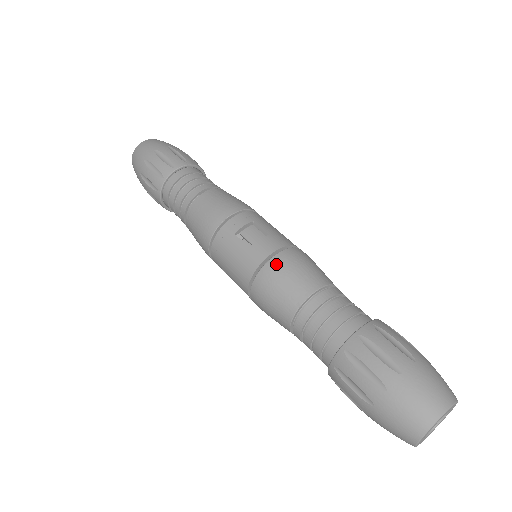
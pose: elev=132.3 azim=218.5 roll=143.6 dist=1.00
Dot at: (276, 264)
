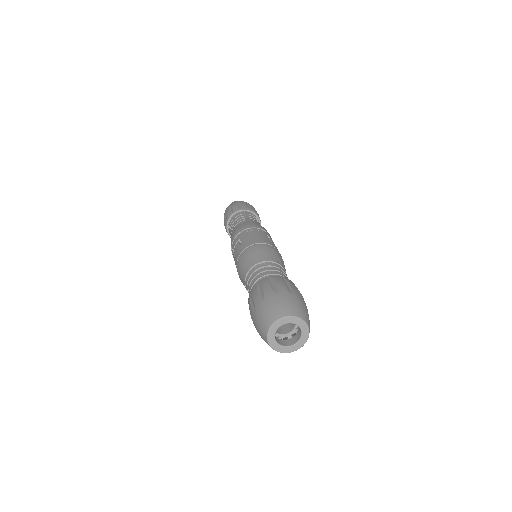
Dot at: (238, 264)
